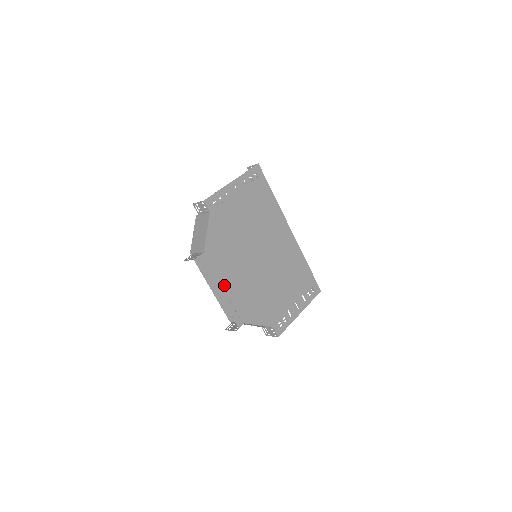
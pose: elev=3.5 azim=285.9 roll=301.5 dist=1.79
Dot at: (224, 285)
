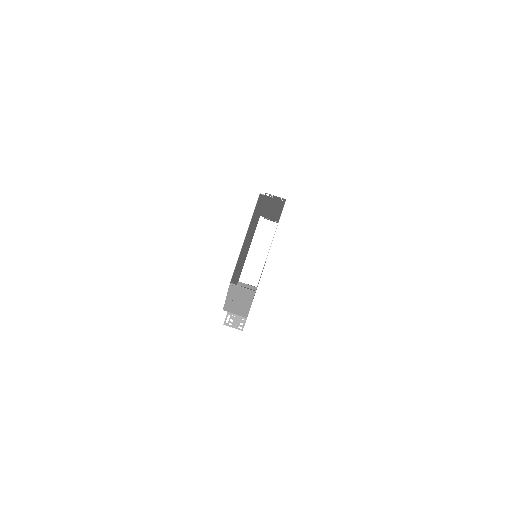
Dot at: occluded
